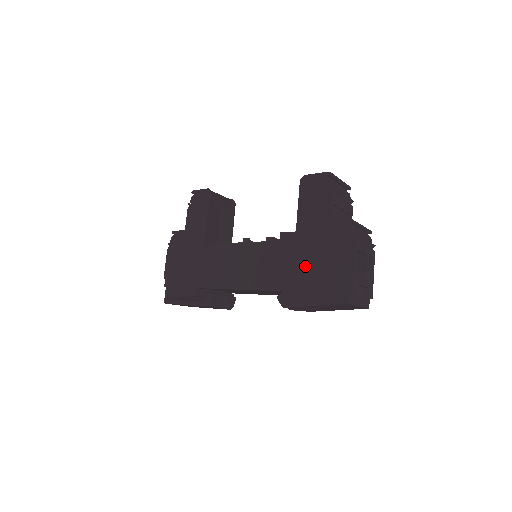
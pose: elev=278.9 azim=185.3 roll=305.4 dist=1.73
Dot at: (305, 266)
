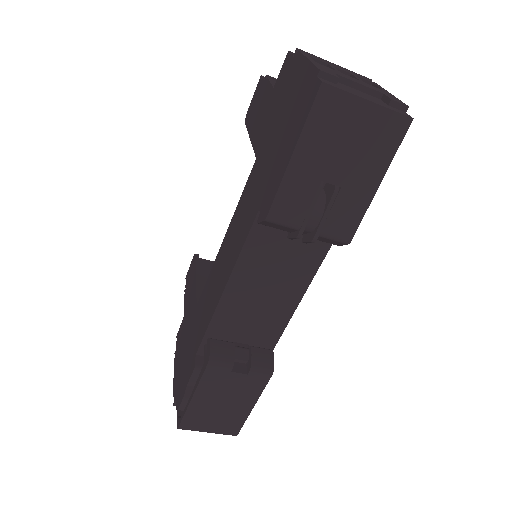
Dot at: (269, 150)
